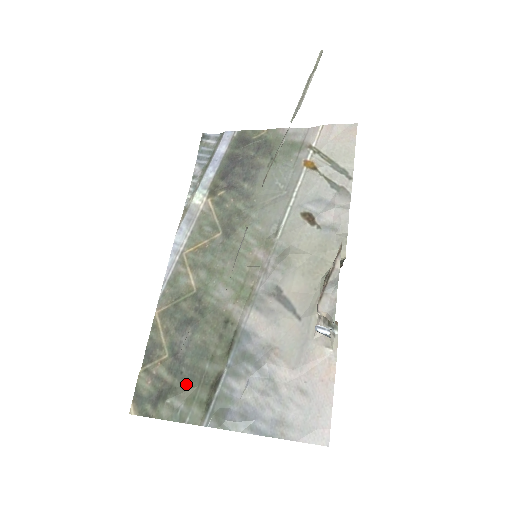
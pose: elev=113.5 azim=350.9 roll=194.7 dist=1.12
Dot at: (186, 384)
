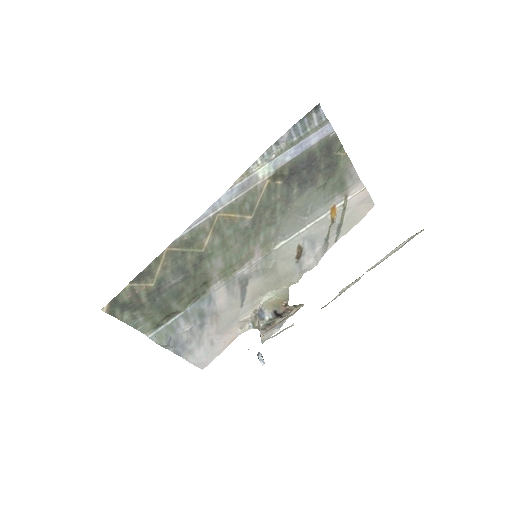
Dot at: (153, 308)
